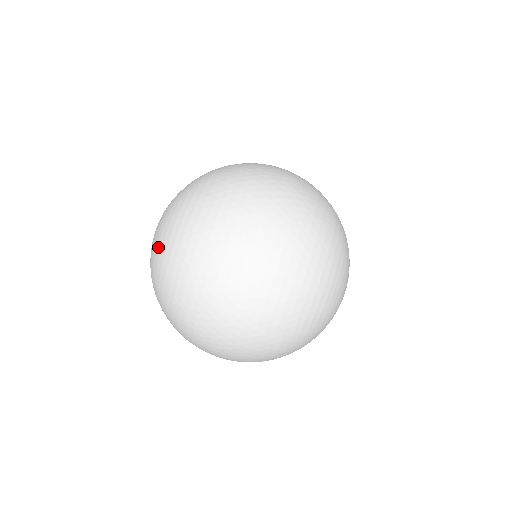
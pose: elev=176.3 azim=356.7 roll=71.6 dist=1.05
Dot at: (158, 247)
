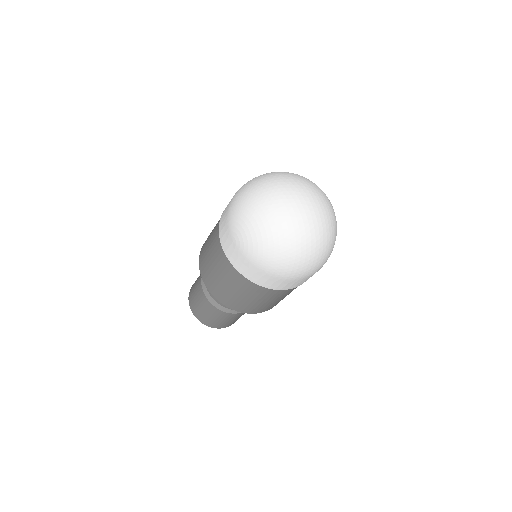
Dot at: (259, 225)
